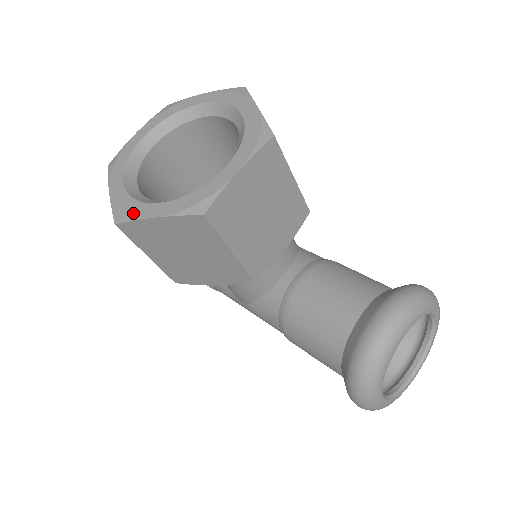
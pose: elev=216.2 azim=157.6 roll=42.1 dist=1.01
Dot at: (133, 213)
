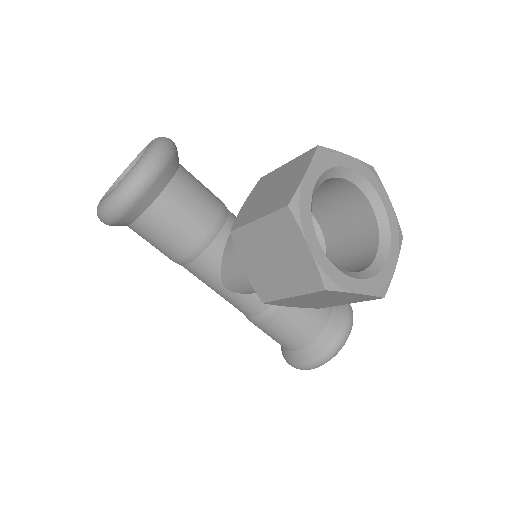
Dot at: (342, 284)
